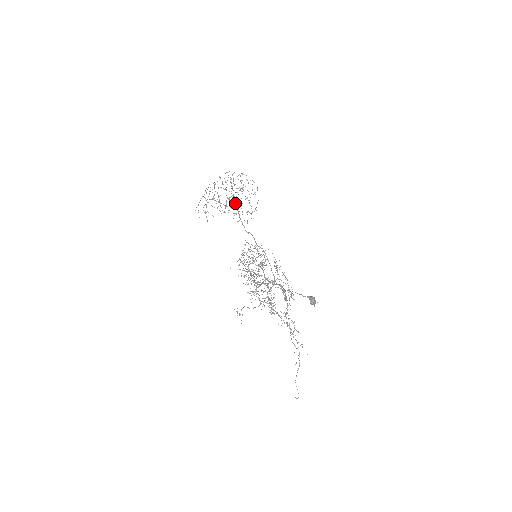
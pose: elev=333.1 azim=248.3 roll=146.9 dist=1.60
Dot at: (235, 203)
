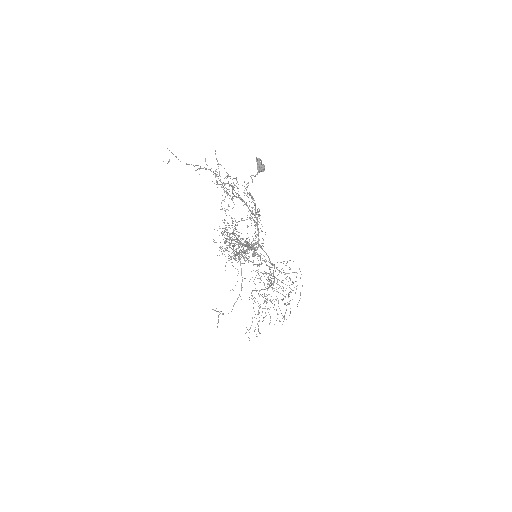
Dot at: occluded
